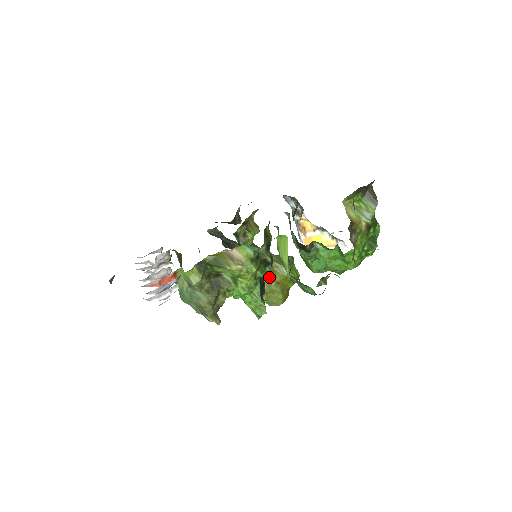
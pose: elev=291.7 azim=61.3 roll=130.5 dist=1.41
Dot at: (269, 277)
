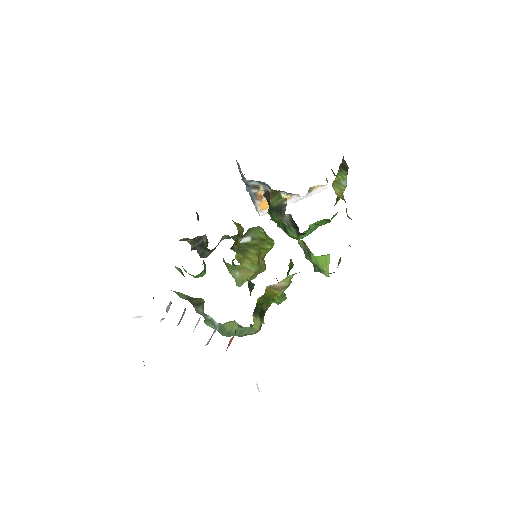
Dot at: (258, 260)
